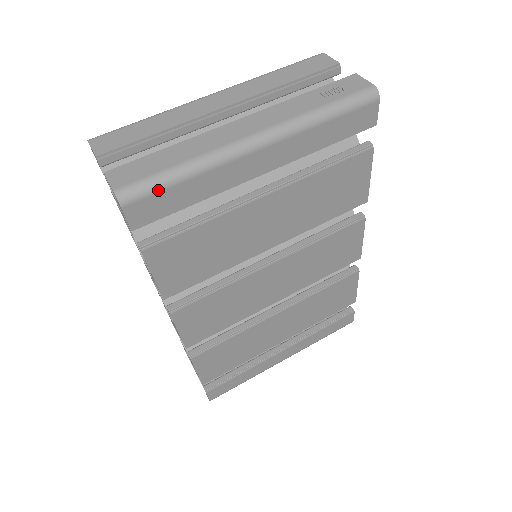
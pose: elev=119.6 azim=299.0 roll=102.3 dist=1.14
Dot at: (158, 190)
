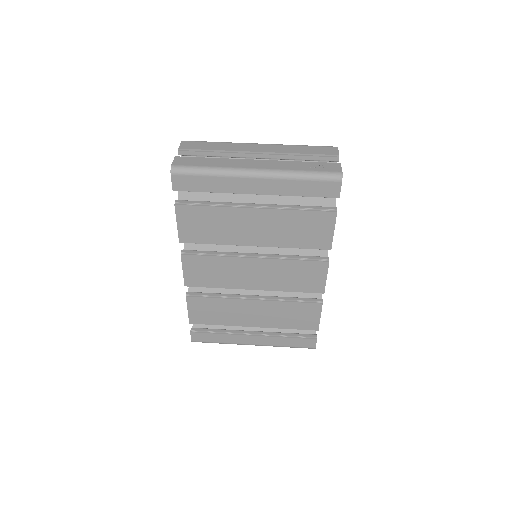
Dot at: (192, 174)
